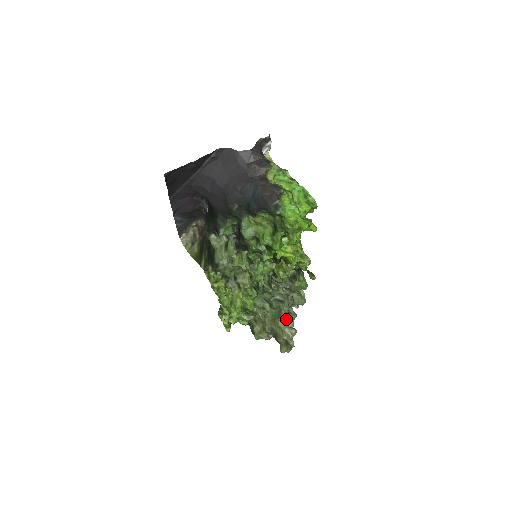
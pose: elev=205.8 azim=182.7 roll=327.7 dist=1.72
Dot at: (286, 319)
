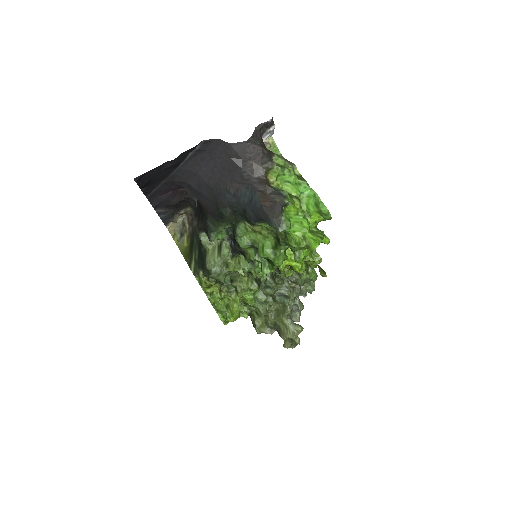
Dot at: occluded
